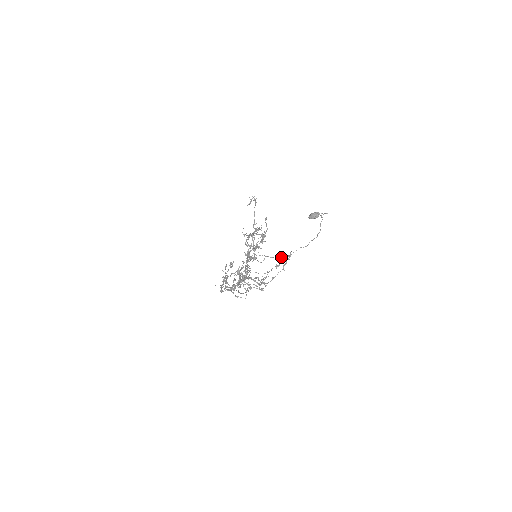
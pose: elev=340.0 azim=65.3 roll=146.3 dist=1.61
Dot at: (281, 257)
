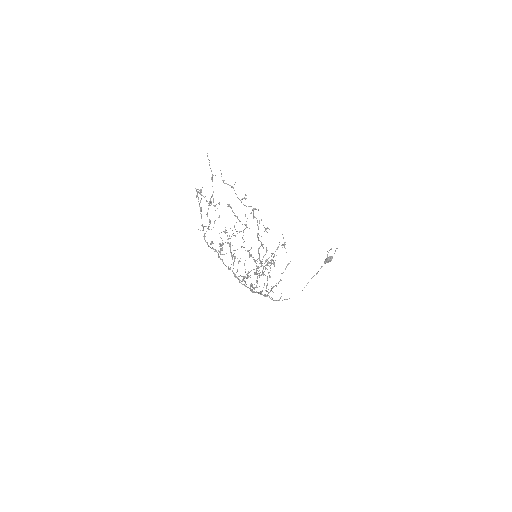
Dot at: (285, 268)
